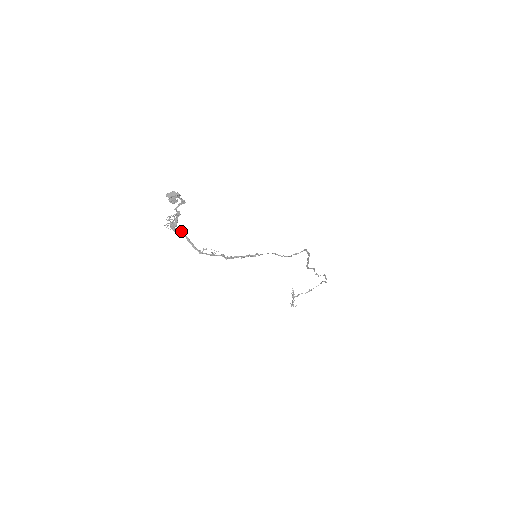
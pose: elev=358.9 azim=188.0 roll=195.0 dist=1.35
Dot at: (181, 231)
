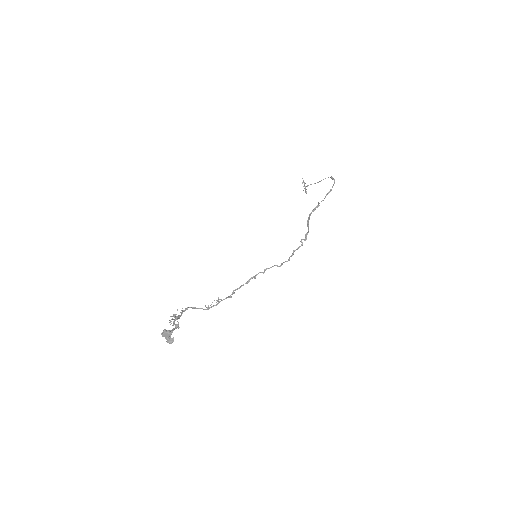
Dot at: (184, 310)
